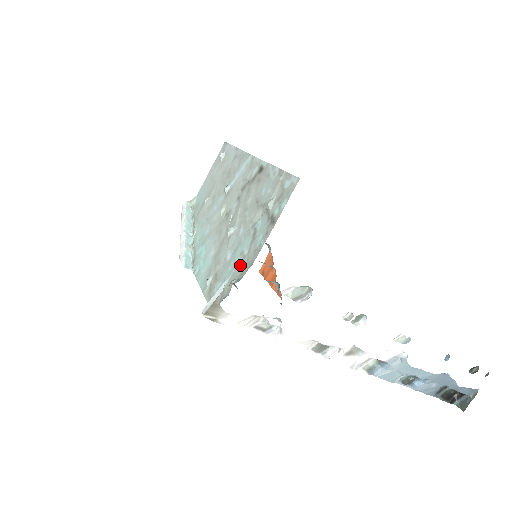
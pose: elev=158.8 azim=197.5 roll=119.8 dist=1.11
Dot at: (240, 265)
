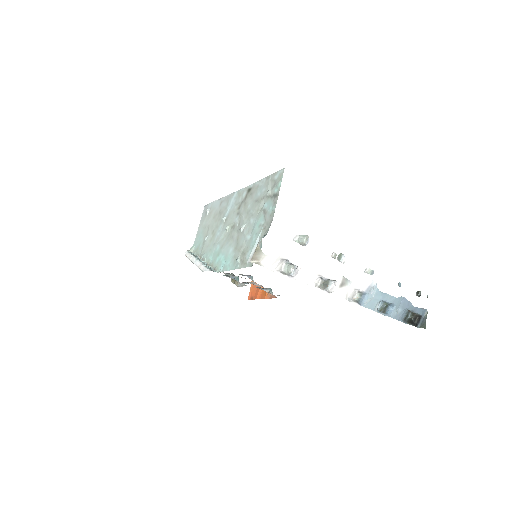
Dot at: (262, 230)
